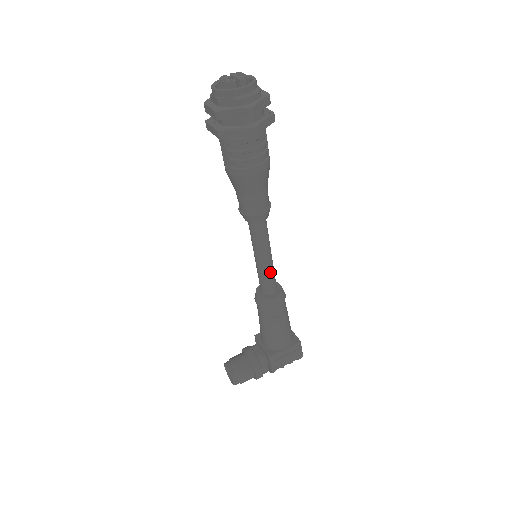
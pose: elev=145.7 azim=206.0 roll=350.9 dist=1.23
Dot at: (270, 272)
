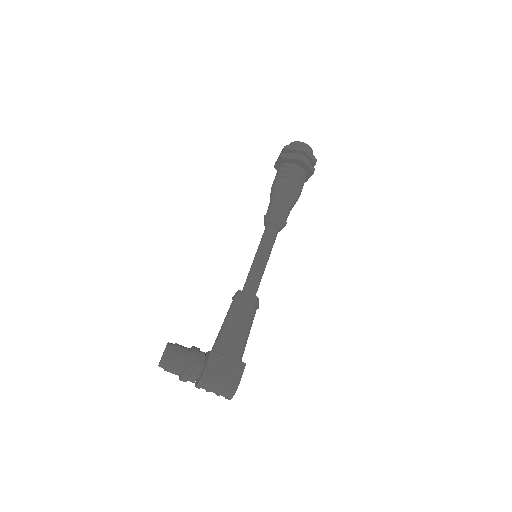
Dot at: (259, 272)
